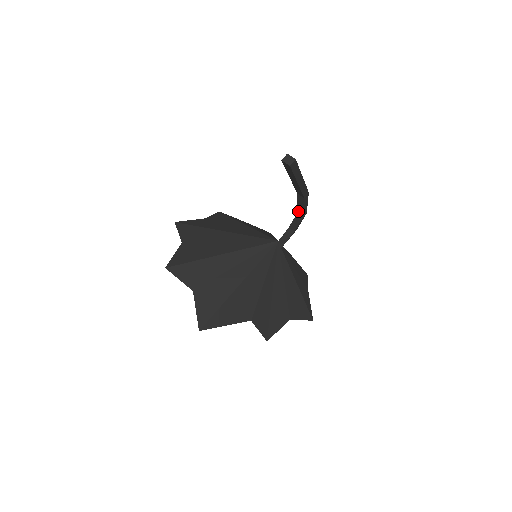
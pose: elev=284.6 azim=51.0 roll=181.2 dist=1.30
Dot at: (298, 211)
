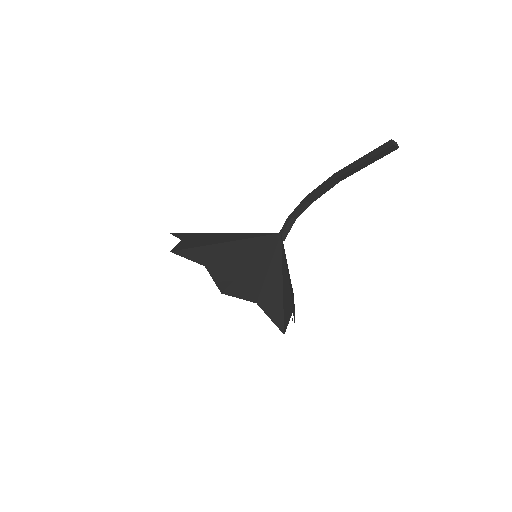
Dot at: (313, 197)
